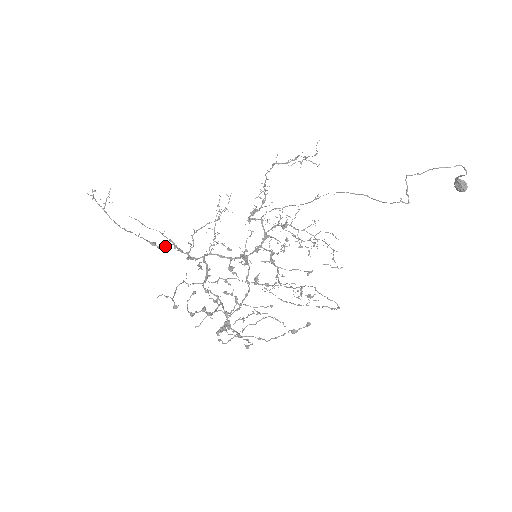
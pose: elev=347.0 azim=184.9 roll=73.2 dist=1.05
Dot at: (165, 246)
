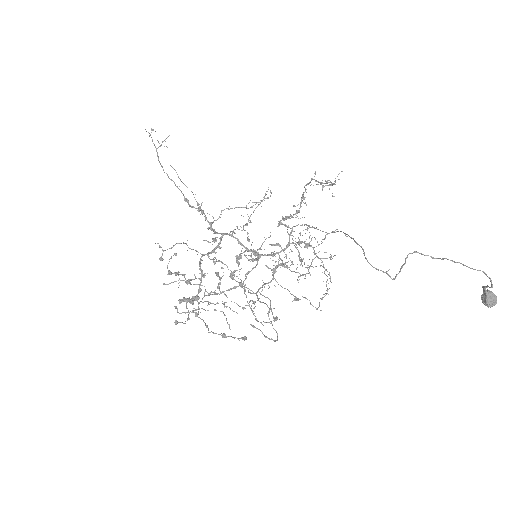
Dot at: occluded
